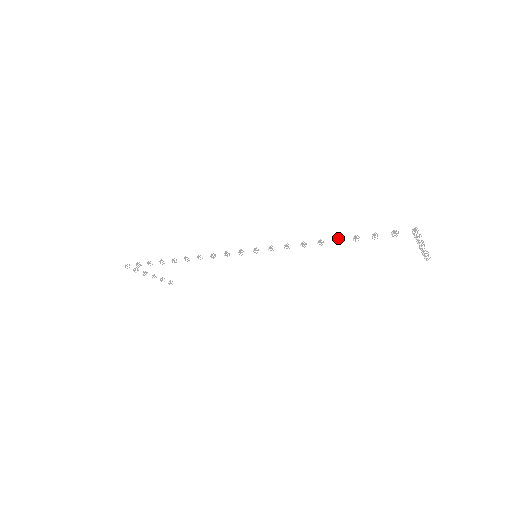
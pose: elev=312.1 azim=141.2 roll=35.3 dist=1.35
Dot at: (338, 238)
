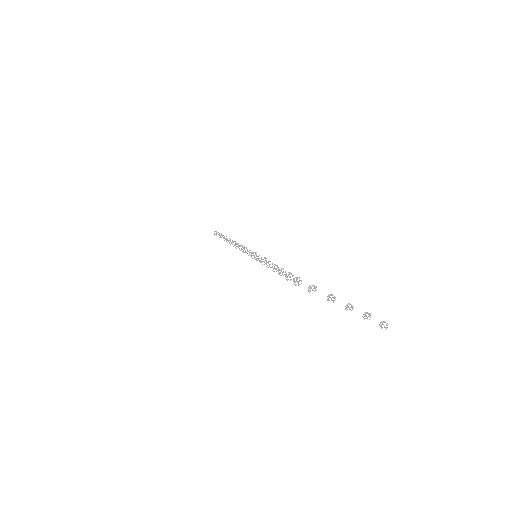
Dot at: (267, 262)
